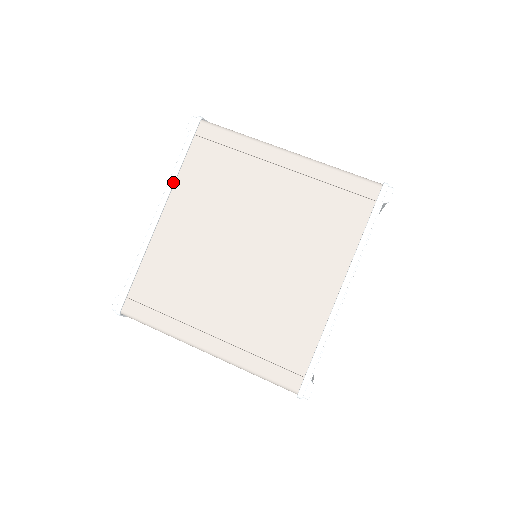
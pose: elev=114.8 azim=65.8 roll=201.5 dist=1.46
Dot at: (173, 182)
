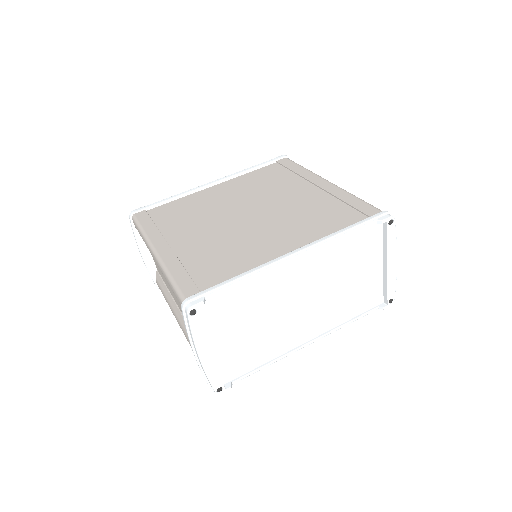
Dot at: (239, 173)
